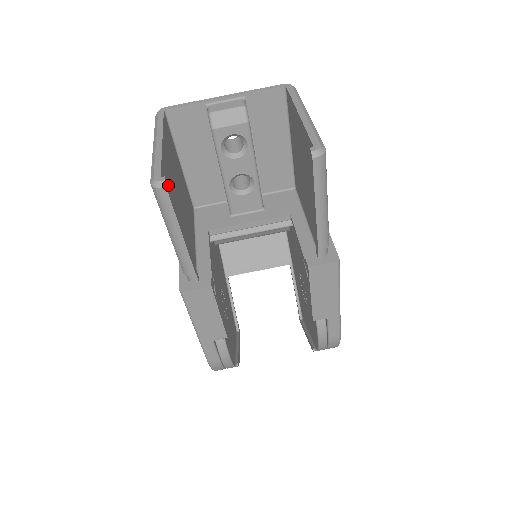
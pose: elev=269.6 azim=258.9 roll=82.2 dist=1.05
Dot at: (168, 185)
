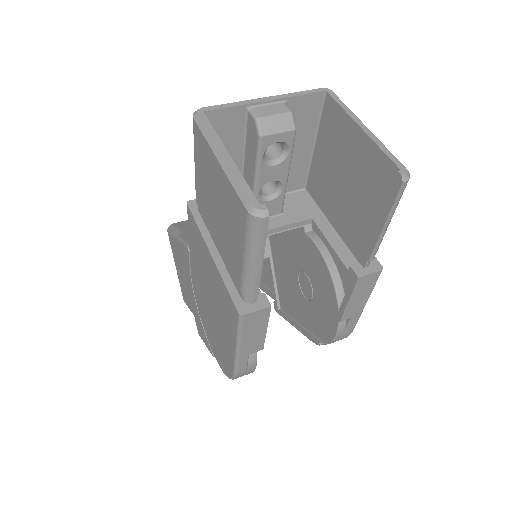
Dot at: occluded
